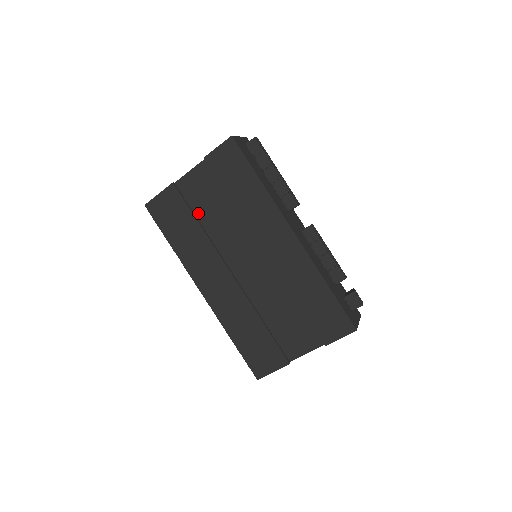
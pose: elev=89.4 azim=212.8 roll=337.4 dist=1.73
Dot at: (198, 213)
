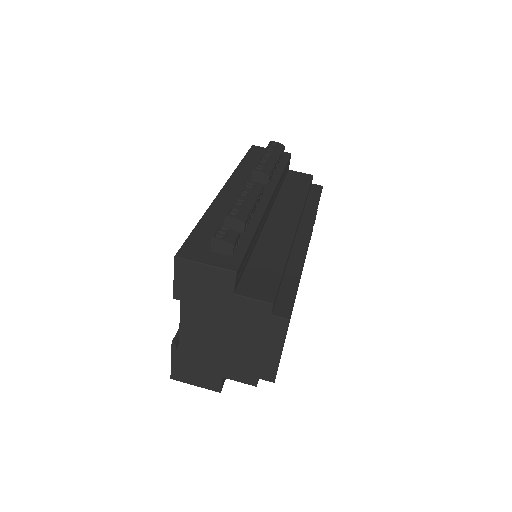
Dot at: occluded
